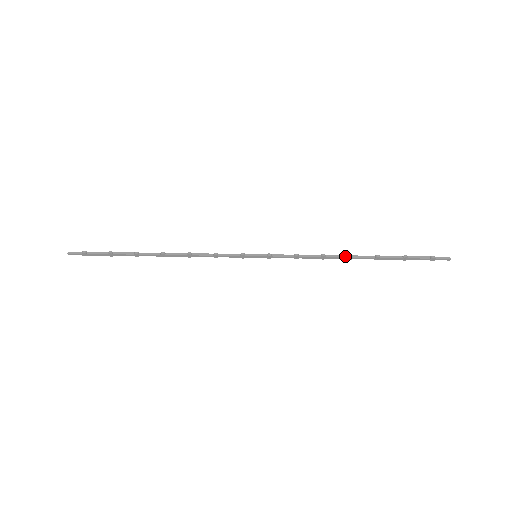
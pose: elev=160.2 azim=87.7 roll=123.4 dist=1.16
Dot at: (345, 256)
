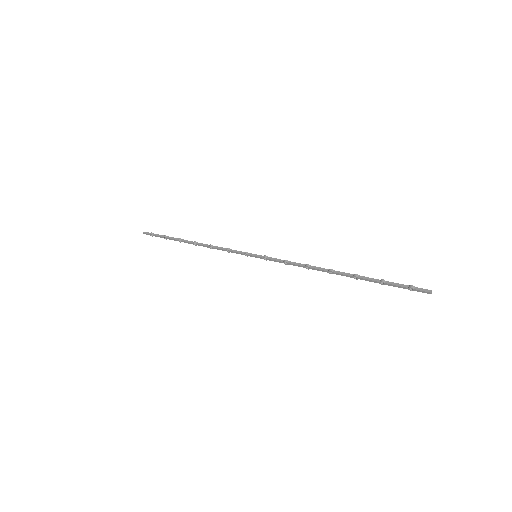
Dot at: (326, 269)
